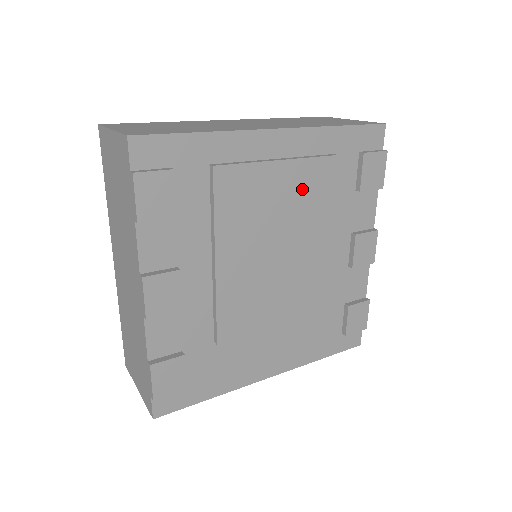
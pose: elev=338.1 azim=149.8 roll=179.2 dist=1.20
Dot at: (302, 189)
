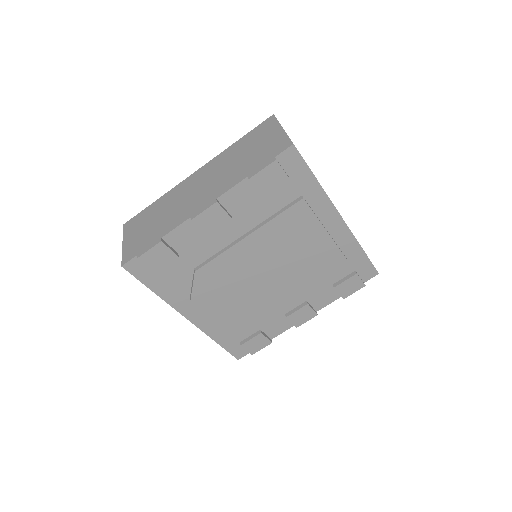
Dot at: (317, 254)
